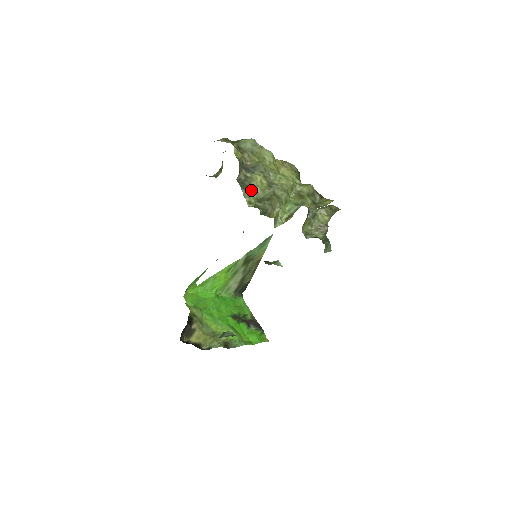
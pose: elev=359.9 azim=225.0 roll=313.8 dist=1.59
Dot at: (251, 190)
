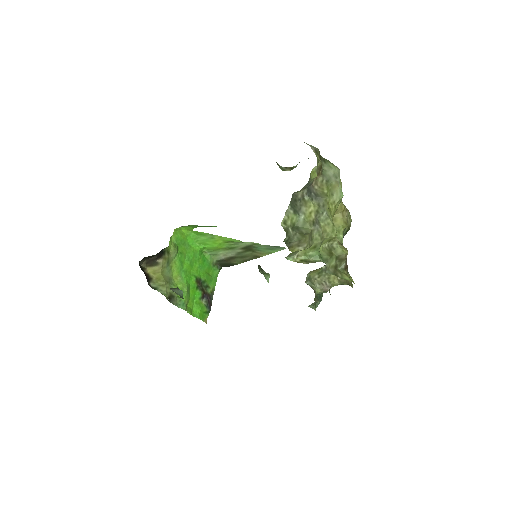
Dot at: (296, 212)
